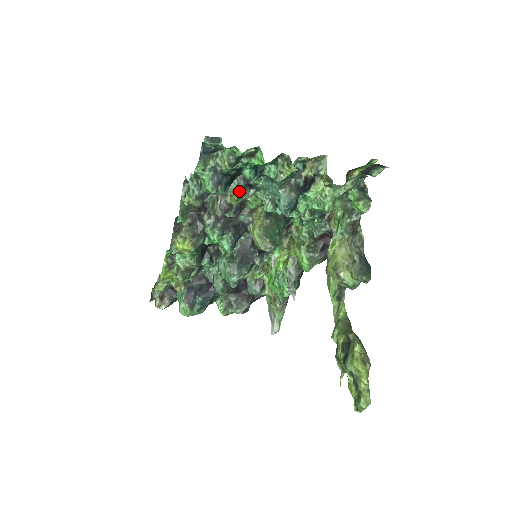
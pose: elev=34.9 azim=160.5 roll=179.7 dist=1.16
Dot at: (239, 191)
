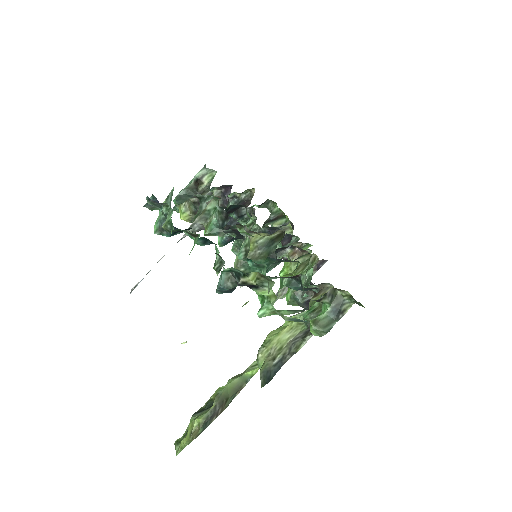
Dot at: (214, 228)
